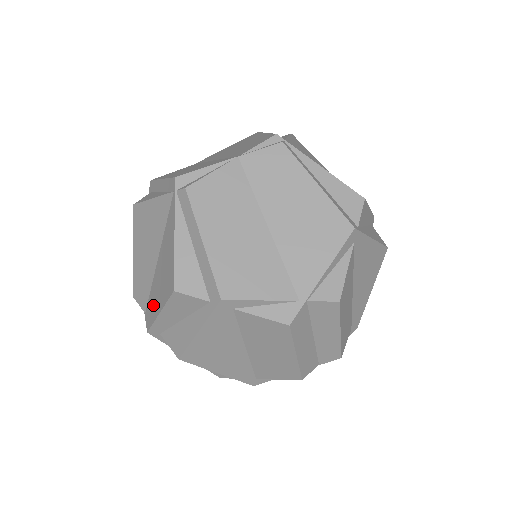
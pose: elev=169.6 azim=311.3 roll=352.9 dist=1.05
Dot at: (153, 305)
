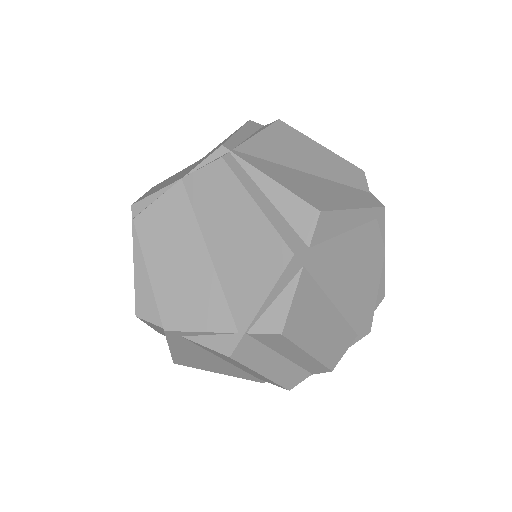
Dot at: occluded
